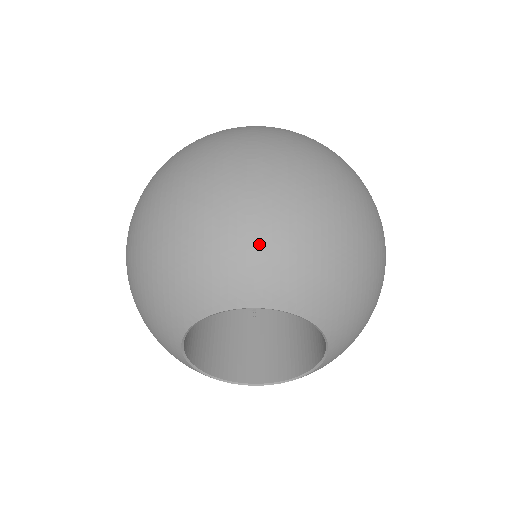
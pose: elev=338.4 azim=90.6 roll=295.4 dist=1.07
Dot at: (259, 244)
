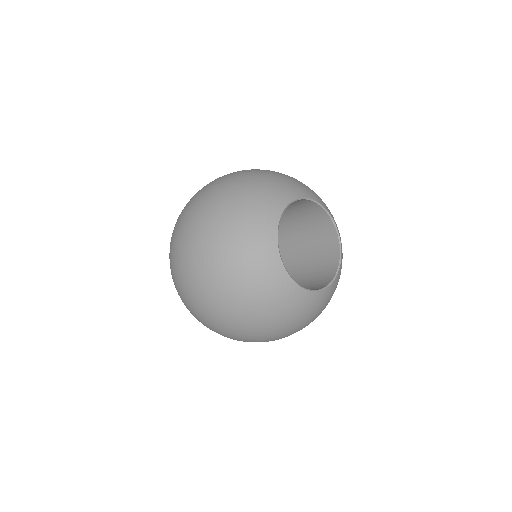
Dot at: (288, 177)
